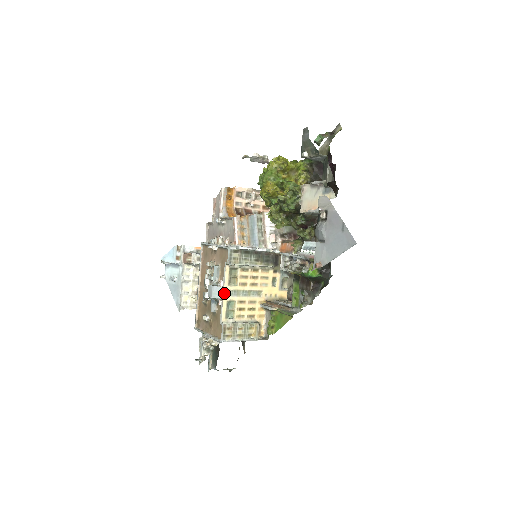
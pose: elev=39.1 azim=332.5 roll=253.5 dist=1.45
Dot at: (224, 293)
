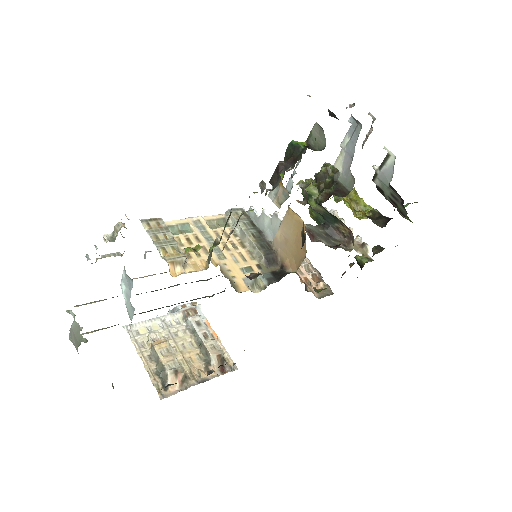
Dot at: (195, 219)
